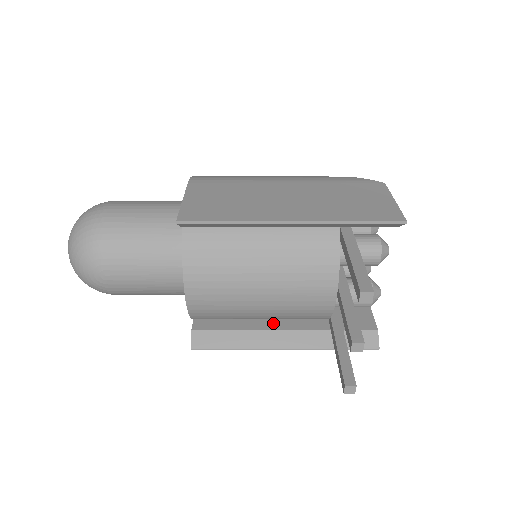
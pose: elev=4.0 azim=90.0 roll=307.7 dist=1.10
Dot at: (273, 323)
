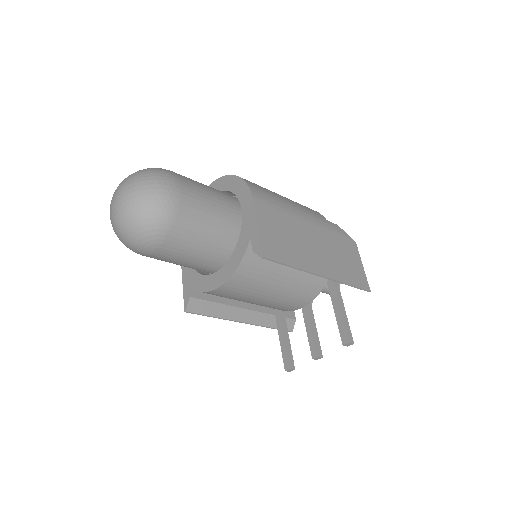
Dot at: (241, 301)
